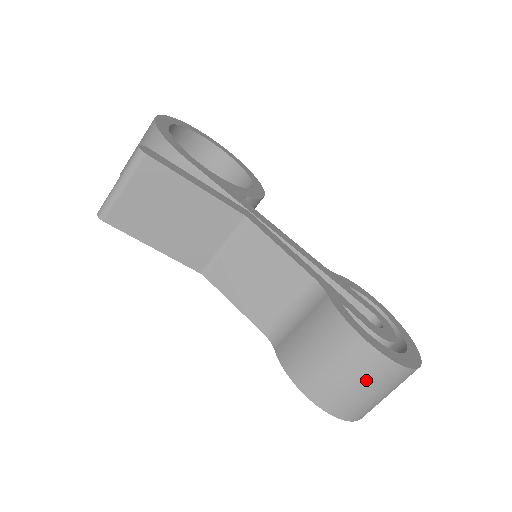
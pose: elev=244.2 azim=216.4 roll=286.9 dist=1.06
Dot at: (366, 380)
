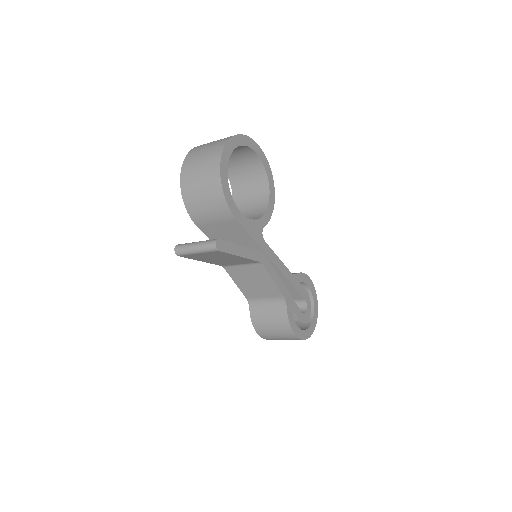
Dot at: (287, 339)
